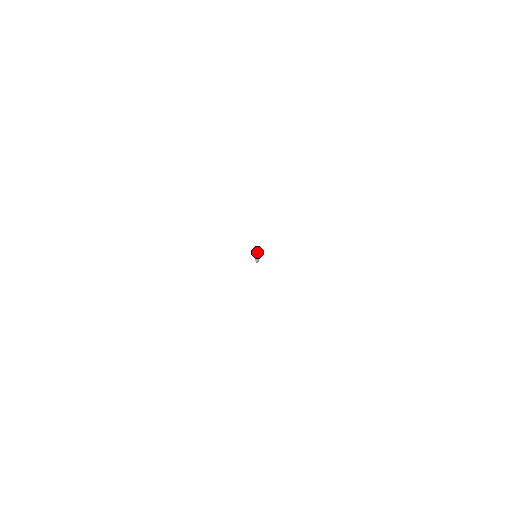
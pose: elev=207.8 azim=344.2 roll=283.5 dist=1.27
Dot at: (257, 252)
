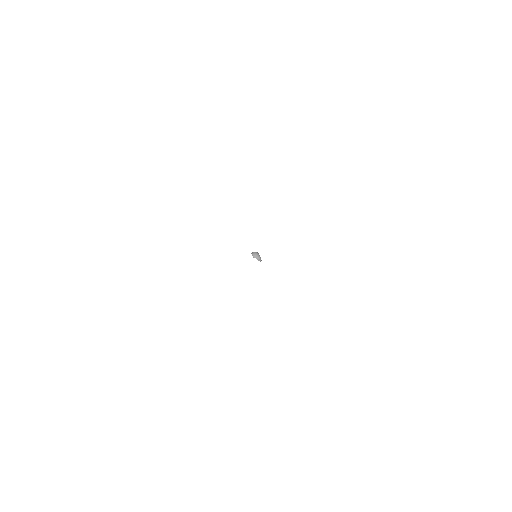
Dot at: (256, 253)
